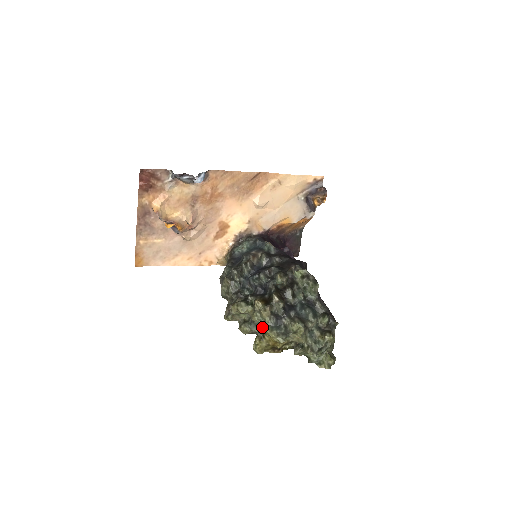
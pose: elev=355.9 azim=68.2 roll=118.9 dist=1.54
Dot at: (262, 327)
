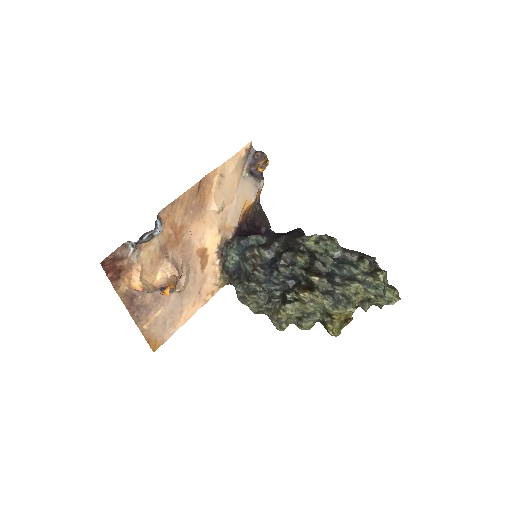
Dot at: (323, 312)
